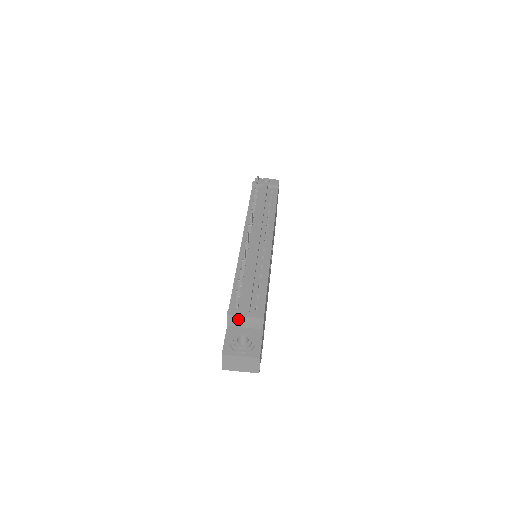
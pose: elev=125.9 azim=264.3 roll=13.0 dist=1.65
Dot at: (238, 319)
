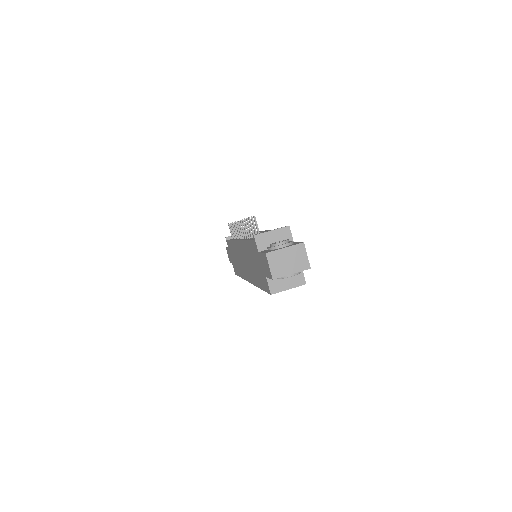
Dot at: (266, 237)
